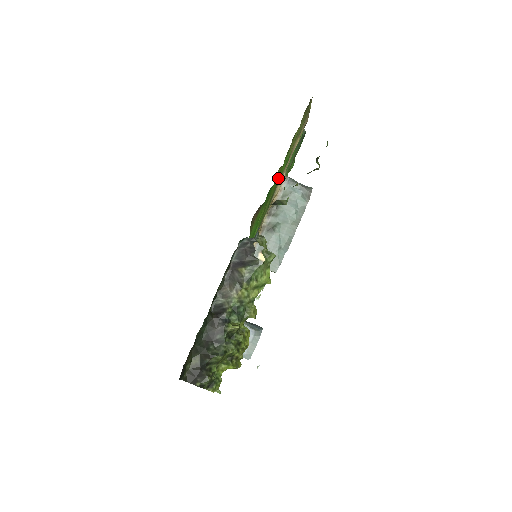
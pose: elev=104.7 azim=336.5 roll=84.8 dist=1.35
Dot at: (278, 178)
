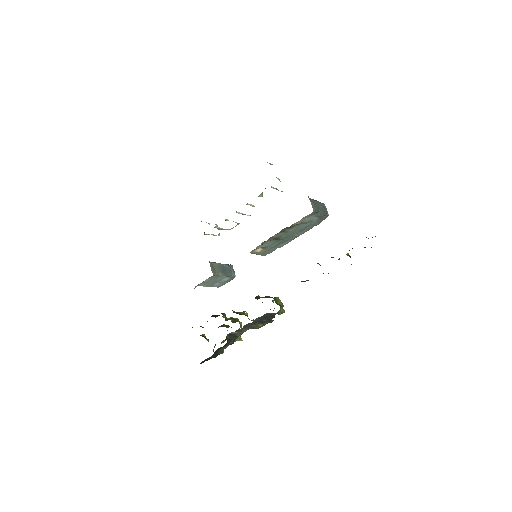
Dot at: occluded
